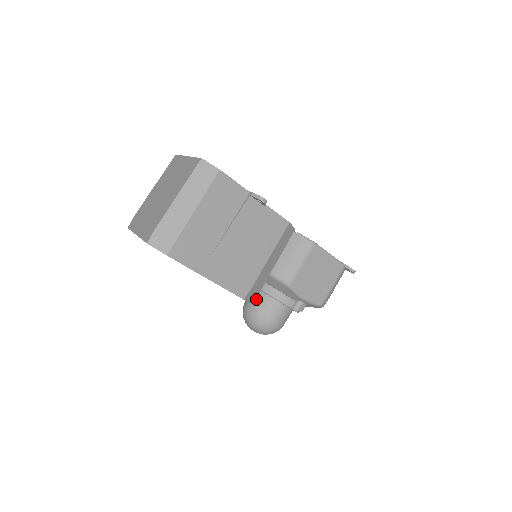
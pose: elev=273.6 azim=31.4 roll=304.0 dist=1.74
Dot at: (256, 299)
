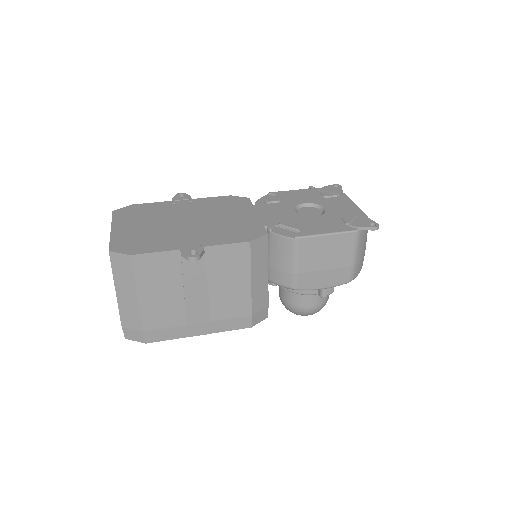
Dot at: (282, 292)
